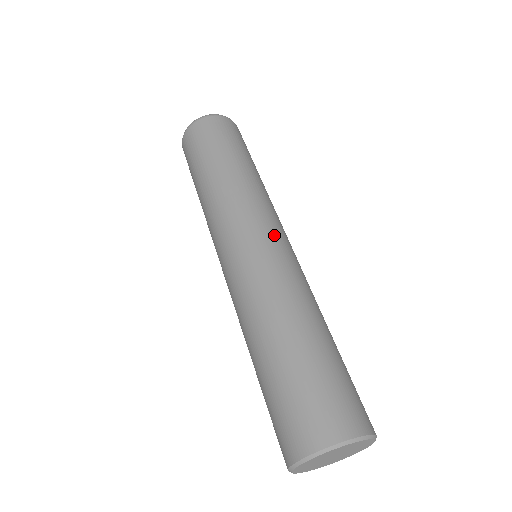
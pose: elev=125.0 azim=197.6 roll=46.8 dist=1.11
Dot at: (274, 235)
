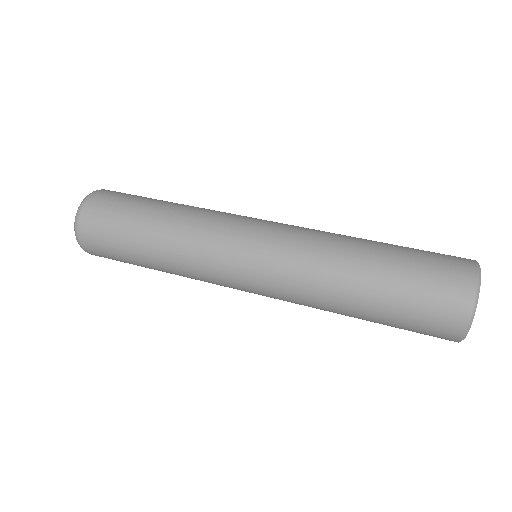
Dot at: (261, 224)
